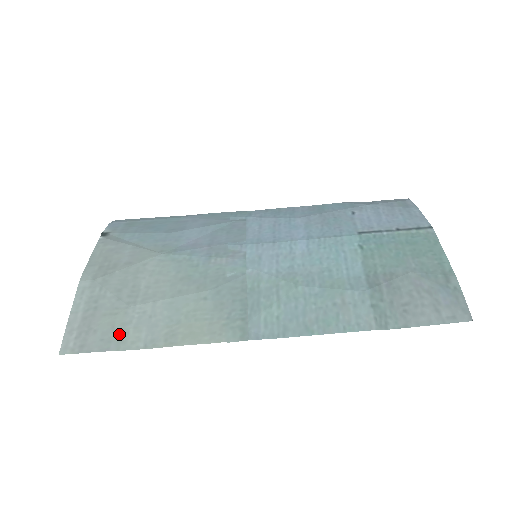
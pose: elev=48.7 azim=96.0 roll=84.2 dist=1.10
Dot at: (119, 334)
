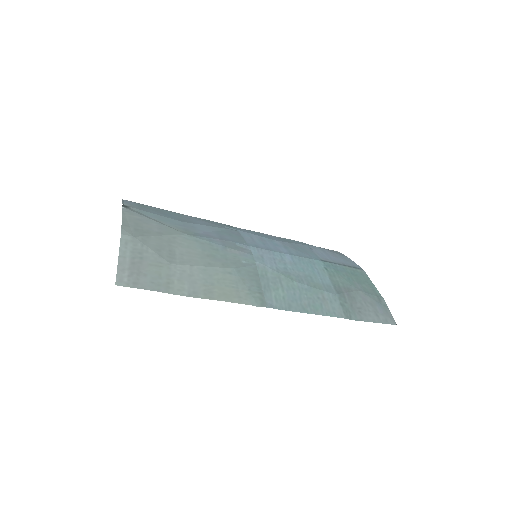
Dot at: (166, 282)
